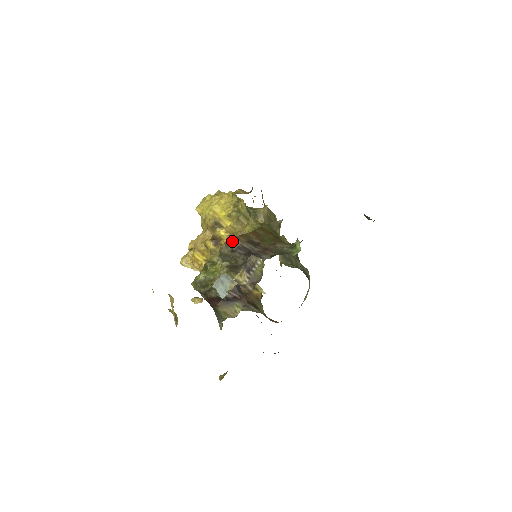
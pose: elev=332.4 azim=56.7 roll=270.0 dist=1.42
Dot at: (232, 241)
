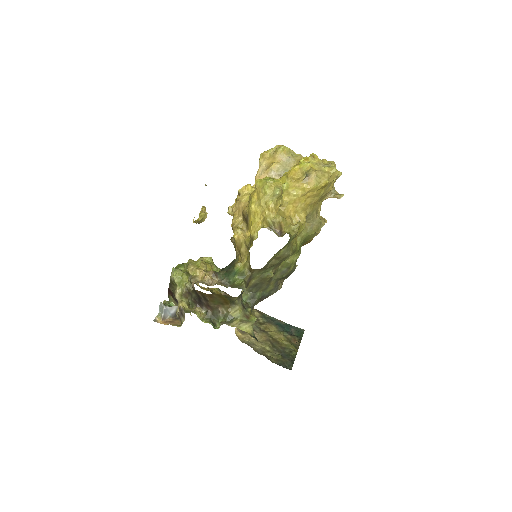
Dot at: (193, 288)
